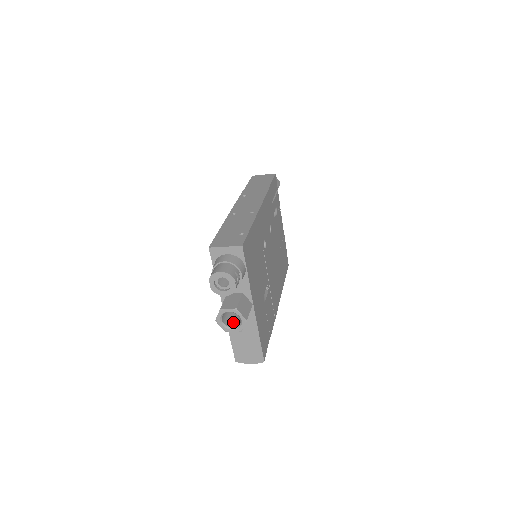
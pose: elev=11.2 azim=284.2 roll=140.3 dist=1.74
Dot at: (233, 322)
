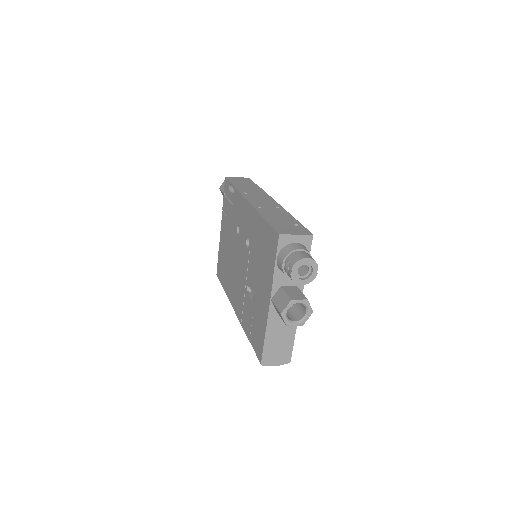
Dot at: (290, 316)
